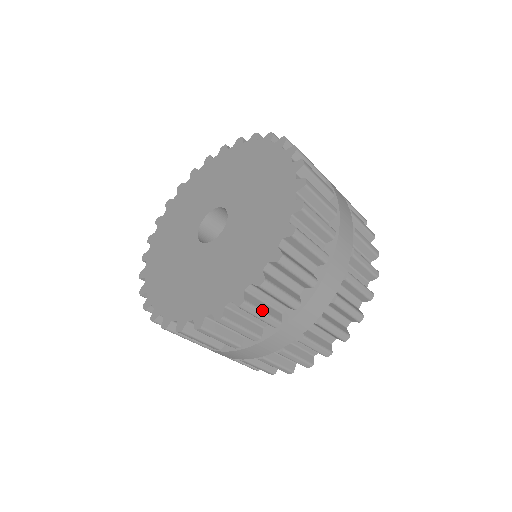
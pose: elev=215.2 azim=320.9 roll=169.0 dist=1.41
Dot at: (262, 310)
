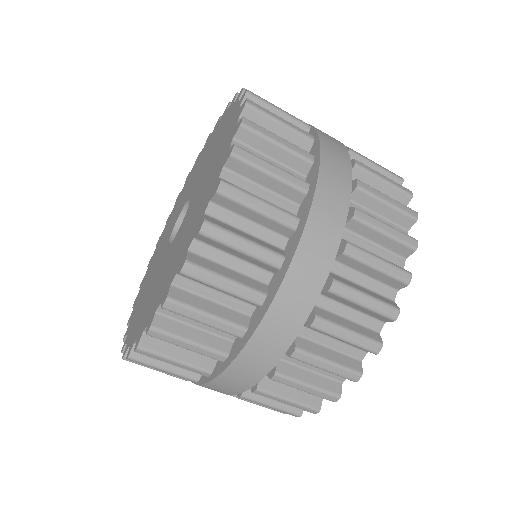
Dot at: (172, 357)
